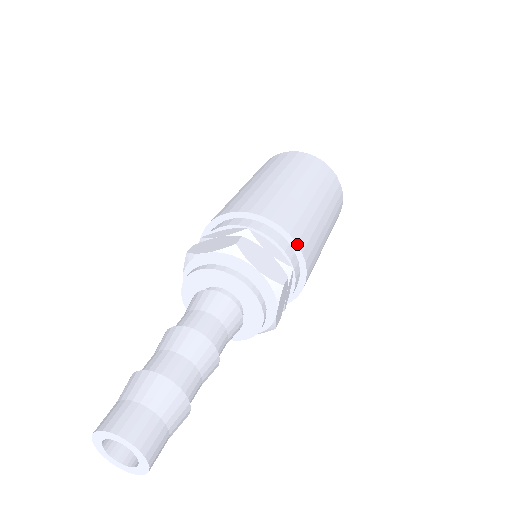
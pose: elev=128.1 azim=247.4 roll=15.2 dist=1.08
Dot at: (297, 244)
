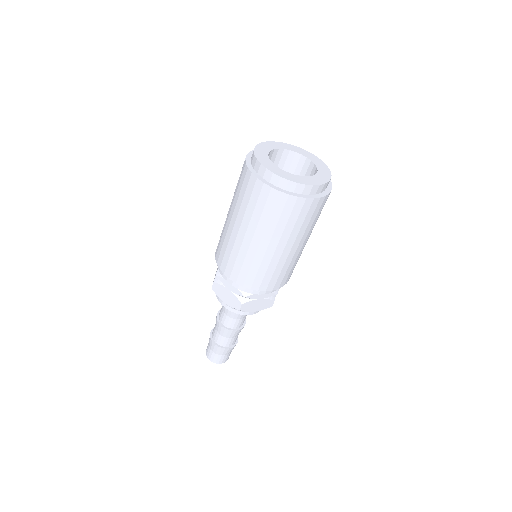
Dot at: occluded
